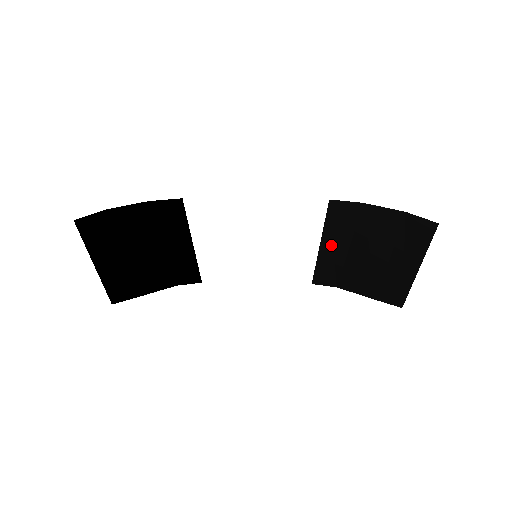
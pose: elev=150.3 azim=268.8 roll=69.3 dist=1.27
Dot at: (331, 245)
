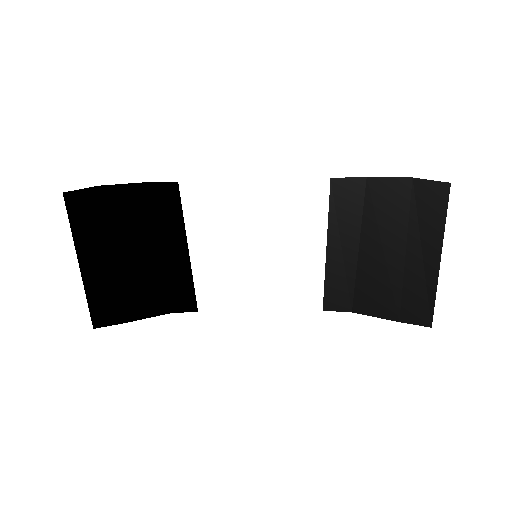
Dot at: (339, 245)
